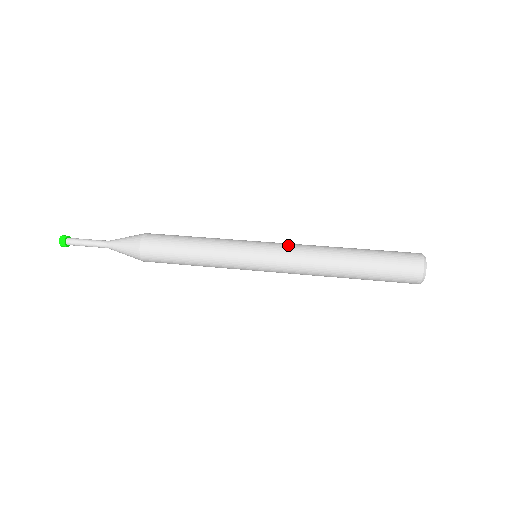
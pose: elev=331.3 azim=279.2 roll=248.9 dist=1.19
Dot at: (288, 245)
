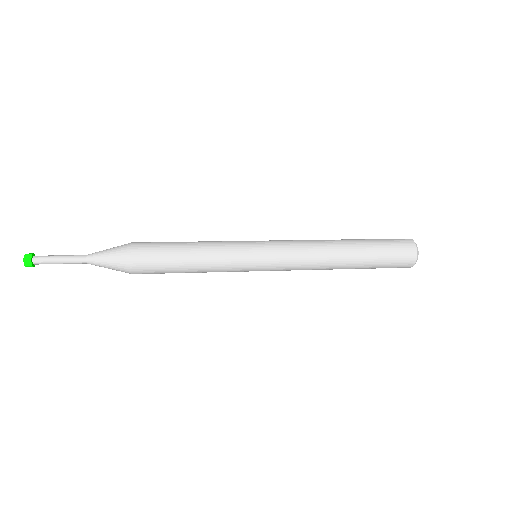
Dot at: occluded
